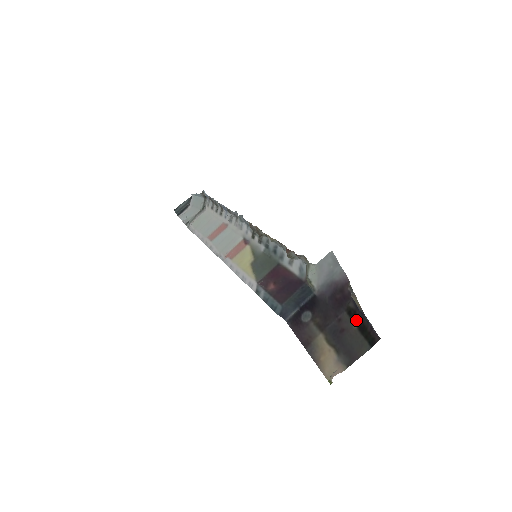
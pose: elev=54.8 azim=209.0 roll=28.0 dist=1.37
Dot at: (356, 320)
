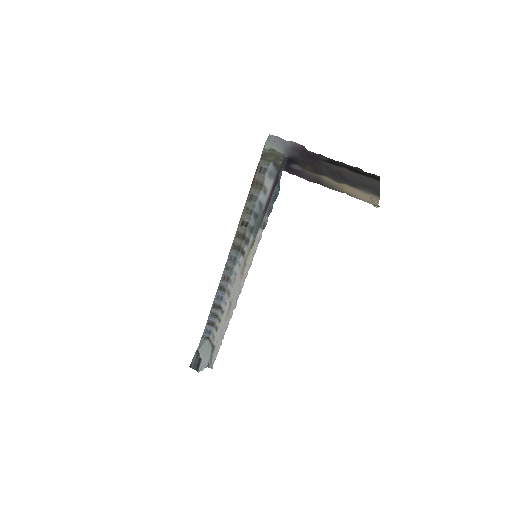
Dot at: (341, 166)
